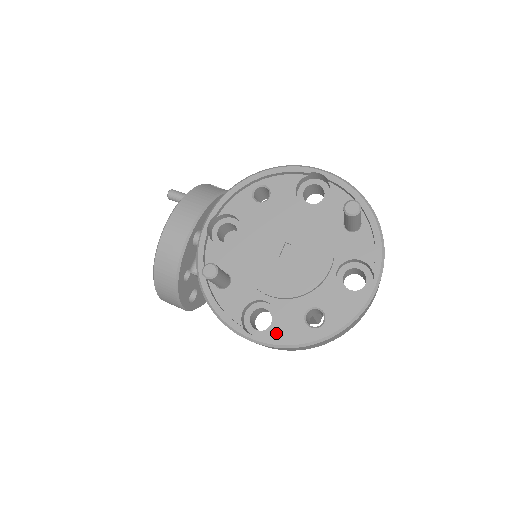
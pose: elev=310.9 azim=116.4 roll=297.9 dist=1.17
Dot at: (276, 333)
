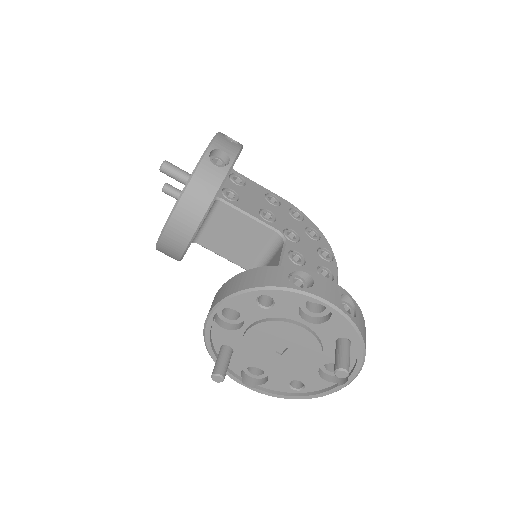
Dot at: (266, 386)
